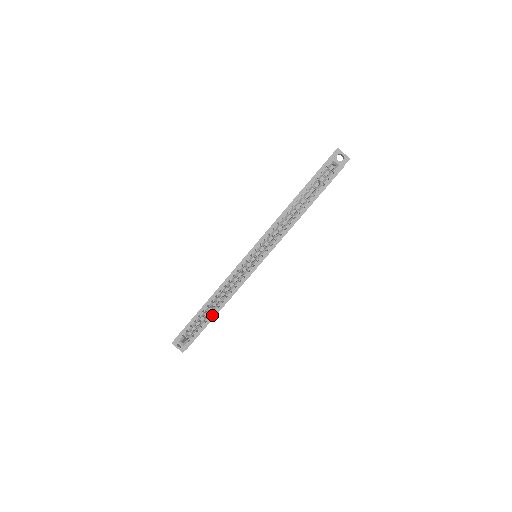
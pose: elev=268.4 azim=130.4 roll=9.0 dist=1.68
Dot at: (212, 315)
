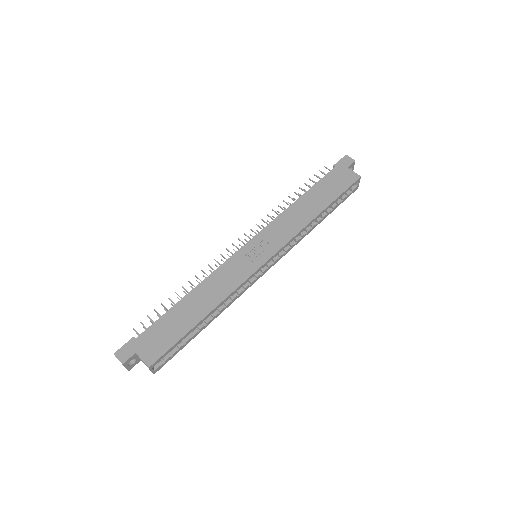
Dot at: (202, 329)
